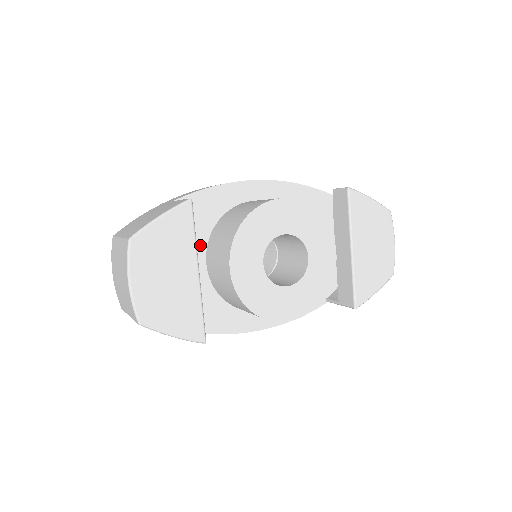
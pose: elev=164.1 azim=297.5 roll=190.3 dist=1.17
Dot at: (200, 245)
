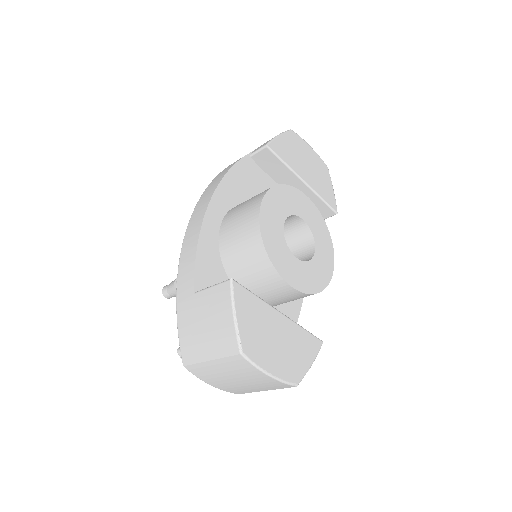
Dot at: occluded
